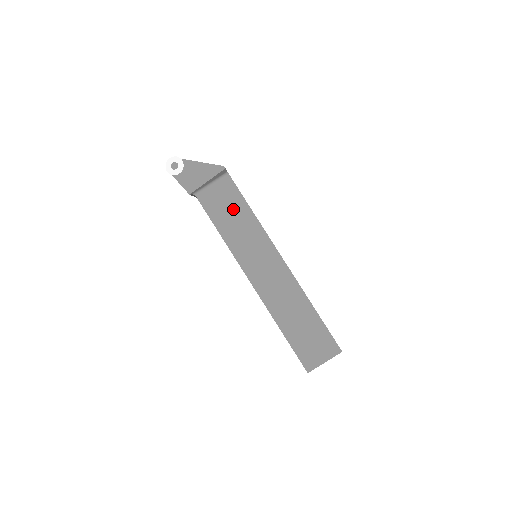
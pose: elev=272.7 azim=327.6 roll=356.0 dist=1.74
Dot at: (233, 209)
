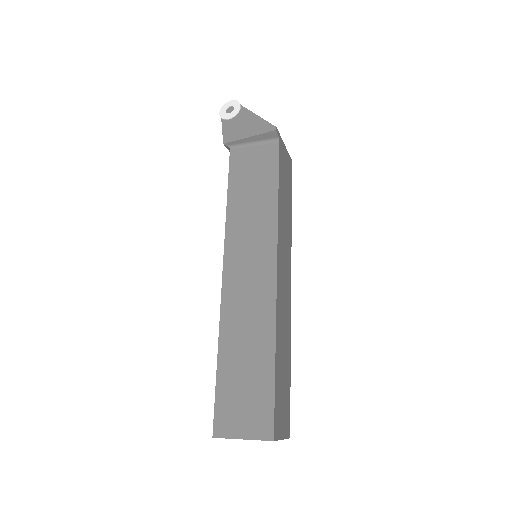
Dot at: (259, 182)
